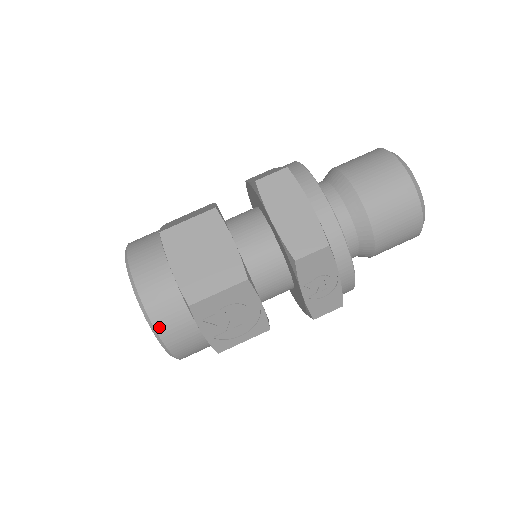
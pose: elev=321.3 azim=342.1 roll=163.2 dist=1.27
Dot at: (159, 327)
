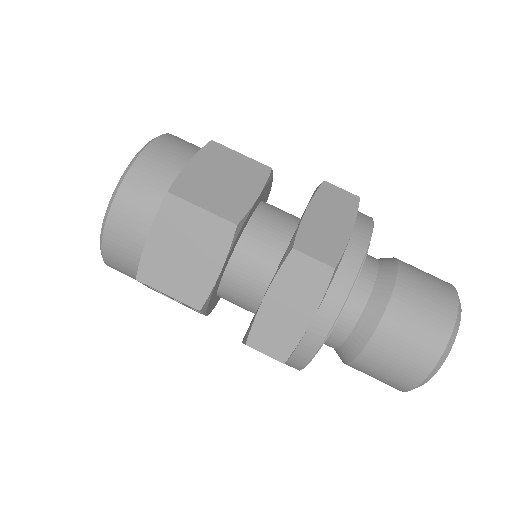
Dot at: (107, 258)
